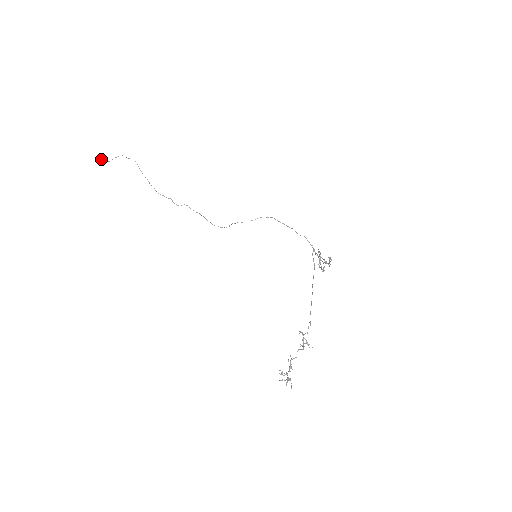
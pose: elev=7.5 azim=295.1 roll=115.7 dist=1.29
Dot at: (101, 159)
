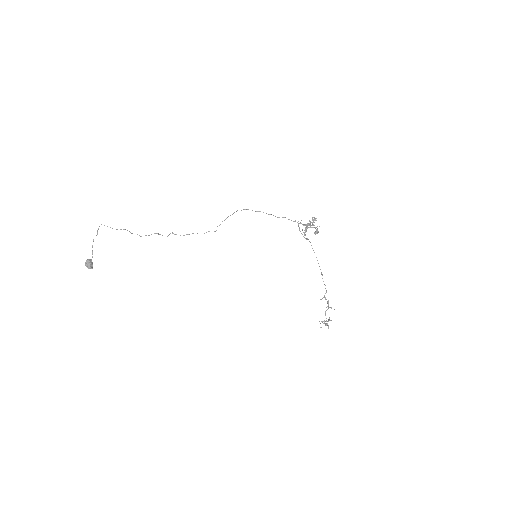
Dot at: (88, 265)
